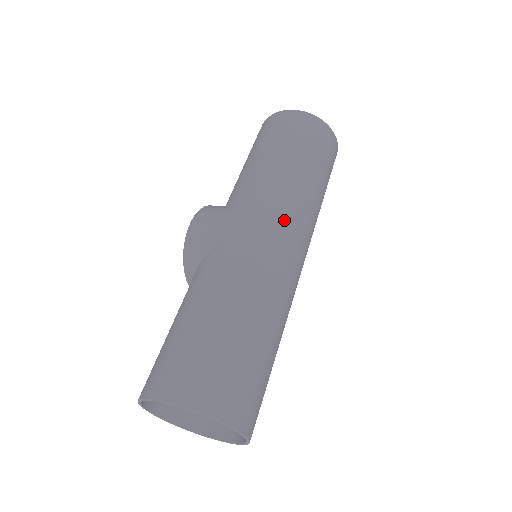
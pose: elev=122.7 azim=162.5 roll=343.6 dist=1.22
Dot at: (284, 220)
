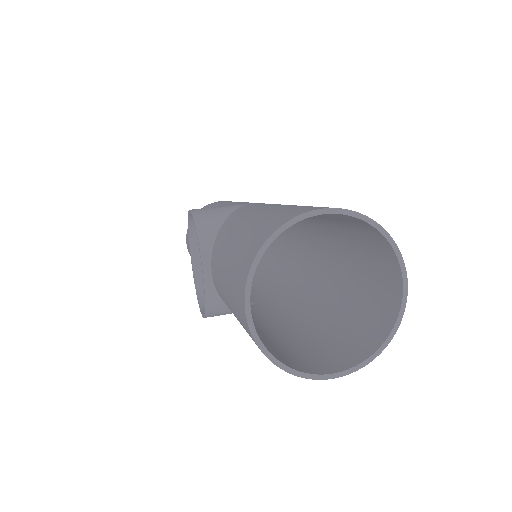
Dot at: occluded
